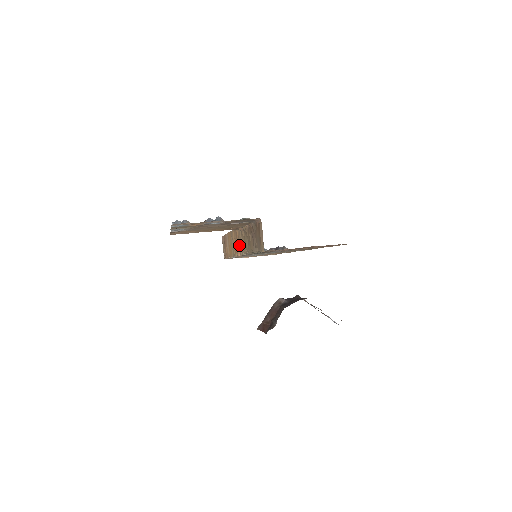
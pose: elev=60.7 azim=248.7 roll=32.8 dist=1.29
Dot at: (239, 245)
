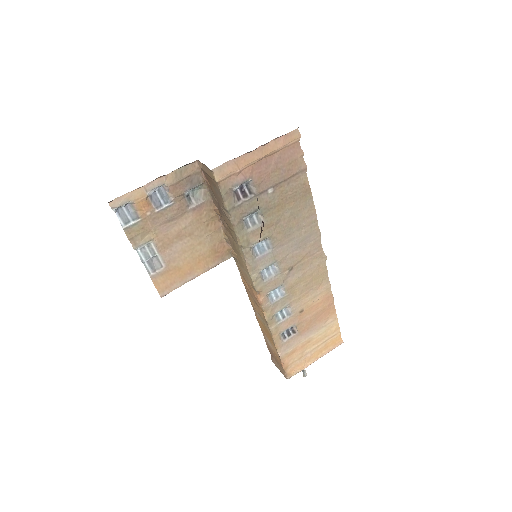
Dot at: (249, 284)
